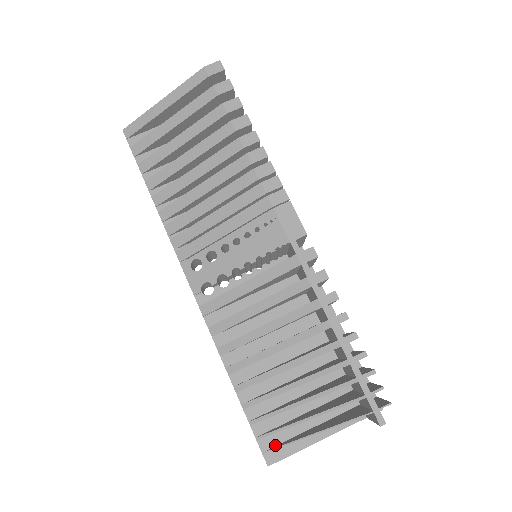
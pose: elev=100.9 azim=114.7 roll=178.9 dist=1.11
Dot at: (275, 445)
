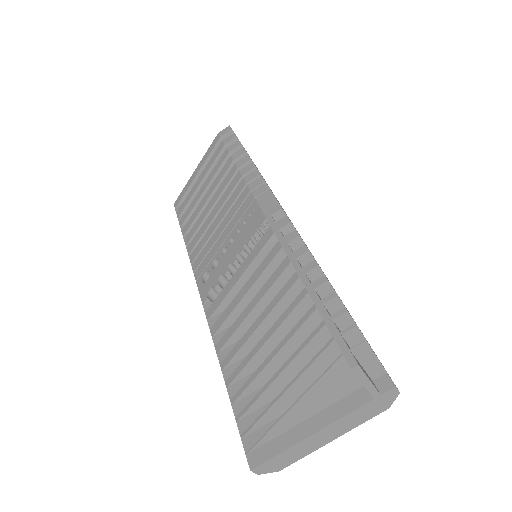
Dot at: (261, 443)
